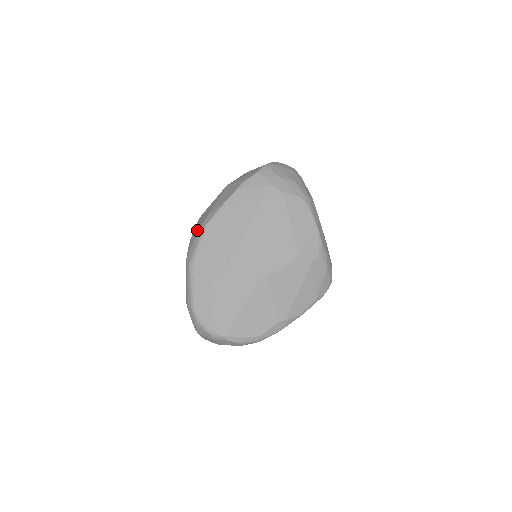
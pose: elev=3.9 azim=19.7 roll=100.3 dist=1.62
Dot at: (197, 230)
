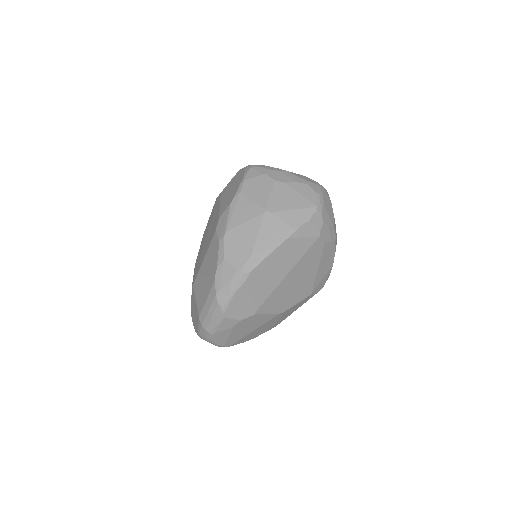
Dot at: (236, 271)
